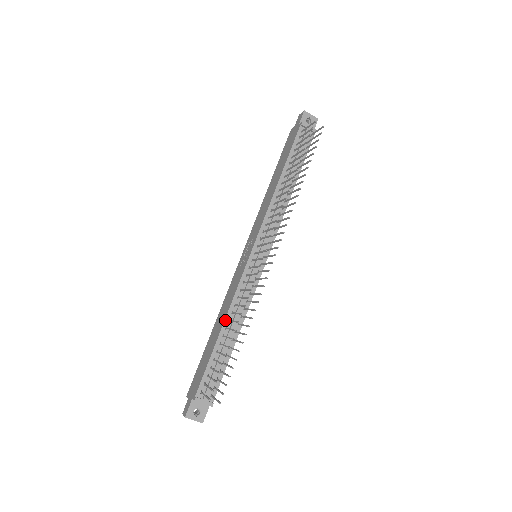
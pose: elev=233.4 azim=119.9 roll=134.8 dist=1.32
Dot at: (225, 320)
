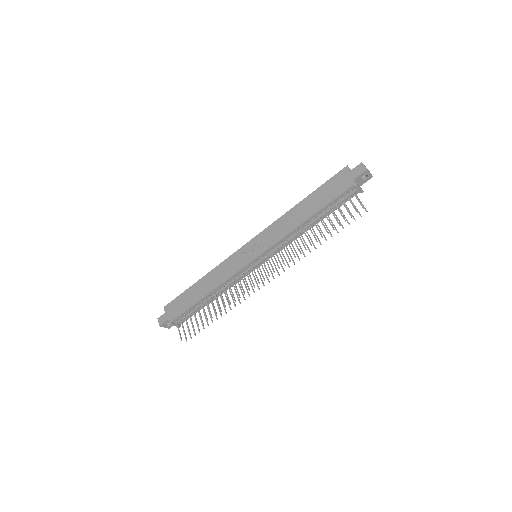
Dot at: (212, 291)
